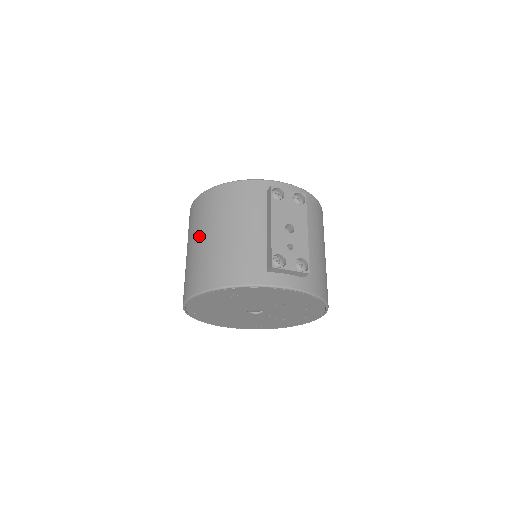
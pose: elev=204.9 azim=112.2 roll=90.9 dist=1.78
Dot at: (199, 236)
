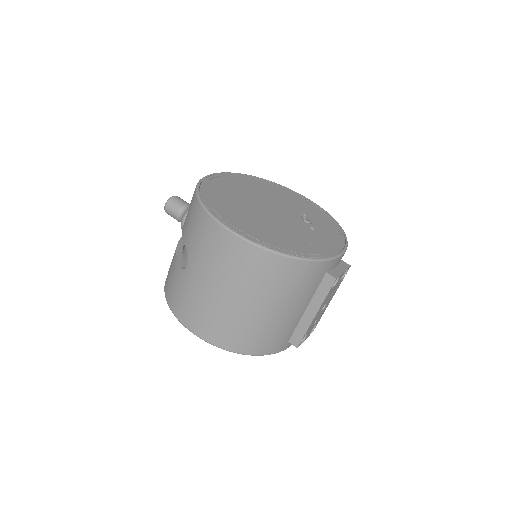
Dot at: (236, 295)
